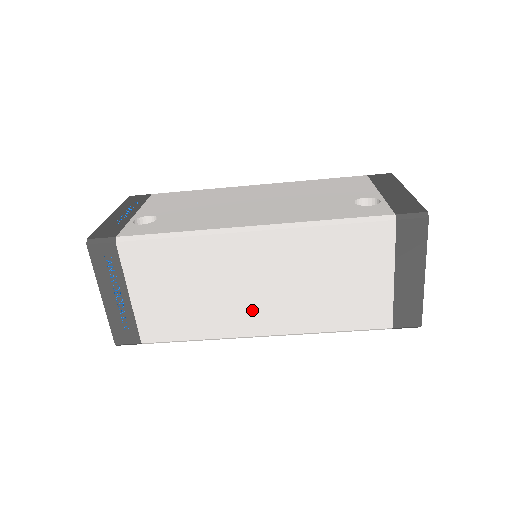
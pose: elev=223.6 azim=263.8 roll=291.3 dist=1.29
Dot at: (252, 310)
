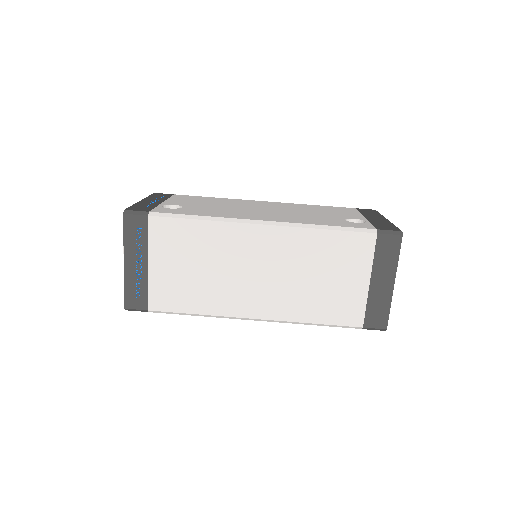
Dot at: (249, 294)
